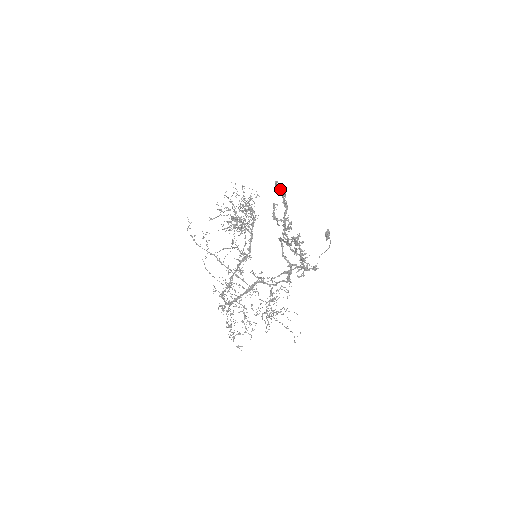
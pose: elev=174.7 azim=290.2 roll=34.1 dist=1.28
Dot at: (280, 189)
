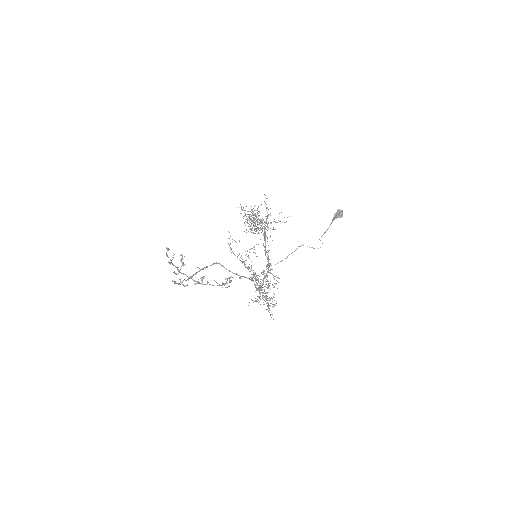
Dot at: (166, 253)
